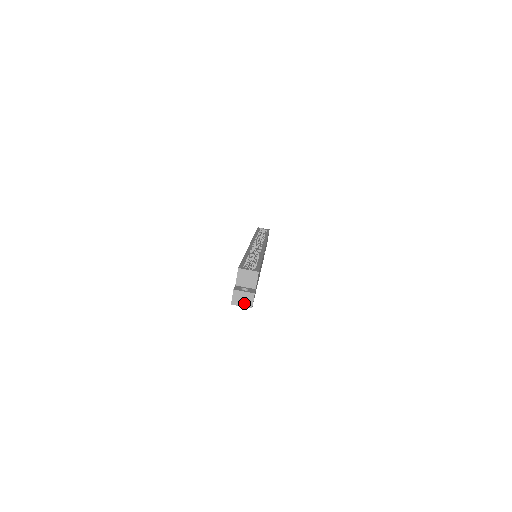
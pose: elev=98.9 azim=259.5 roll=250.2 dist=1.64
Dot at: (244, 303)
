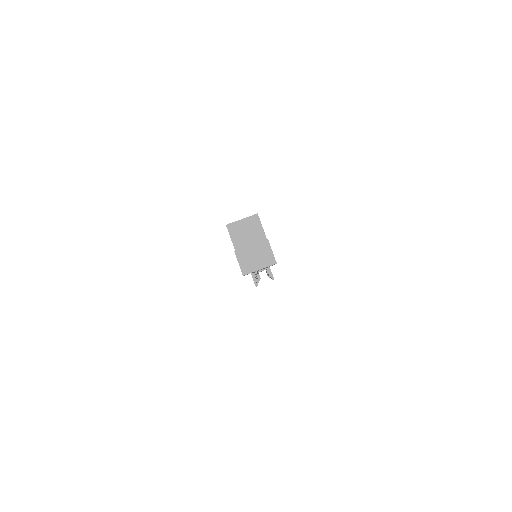
Dot at: (261, 262)
